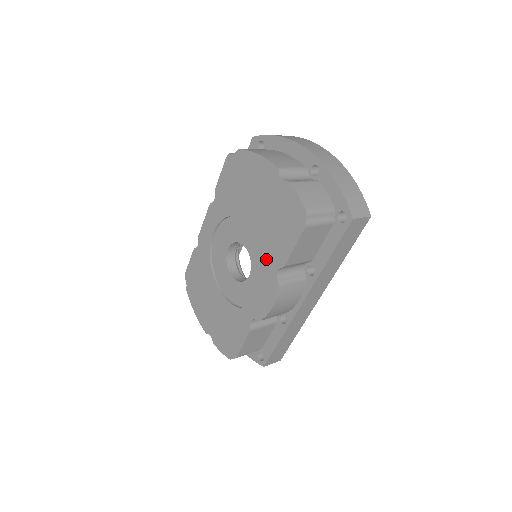
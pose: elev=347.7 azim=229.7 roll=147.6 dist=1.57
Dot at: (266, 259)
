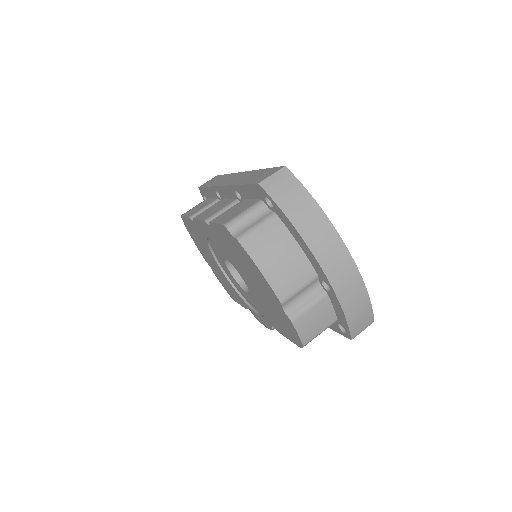
Dot at: occluded
